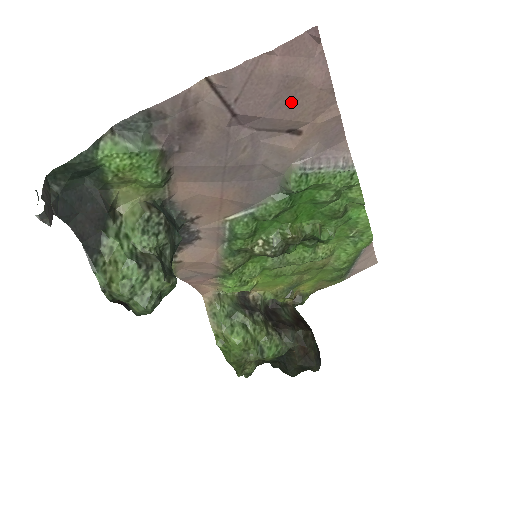
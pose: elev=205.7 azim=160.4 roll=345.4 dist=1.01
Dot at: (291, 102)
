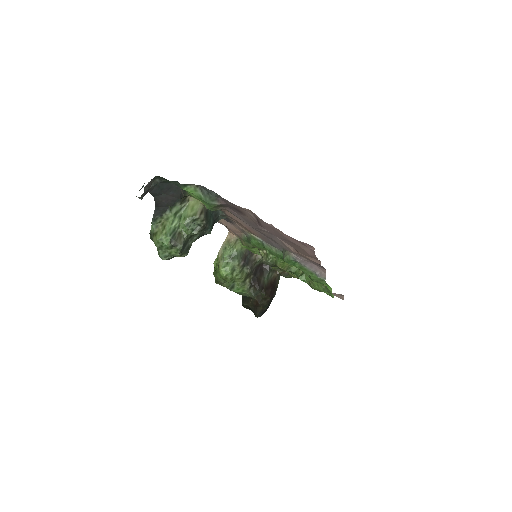
Dot at: (293, 245)
